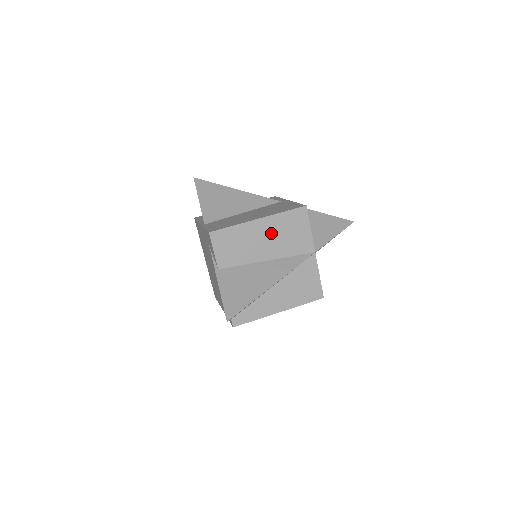
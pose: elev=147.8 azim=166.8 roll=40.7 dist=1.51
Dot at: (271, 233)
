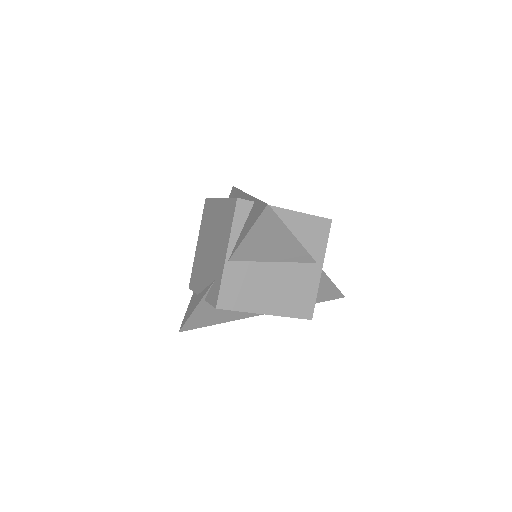
Dot at: occluded
